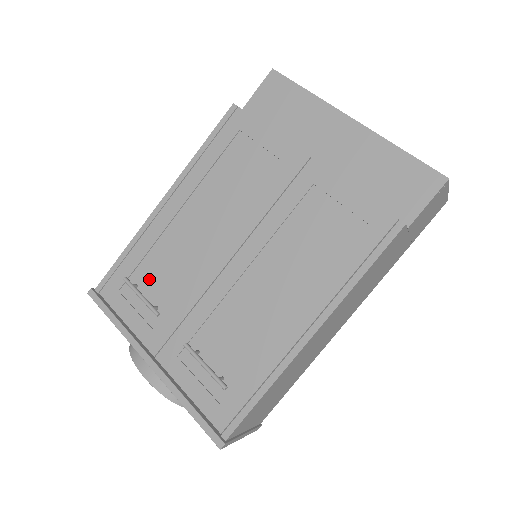
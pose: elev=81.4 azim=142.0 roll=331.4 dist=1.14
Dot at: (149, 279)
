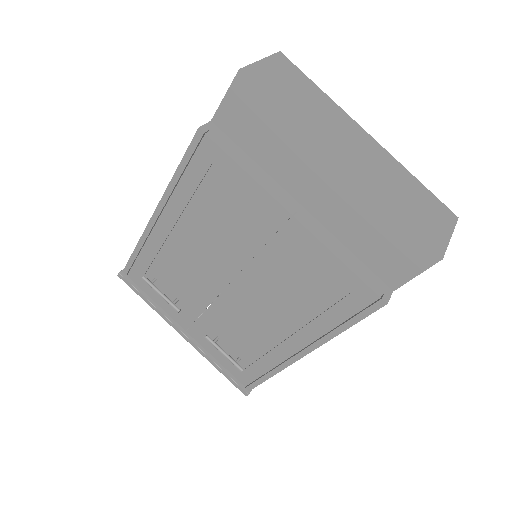
Dot at: (164, 277)
